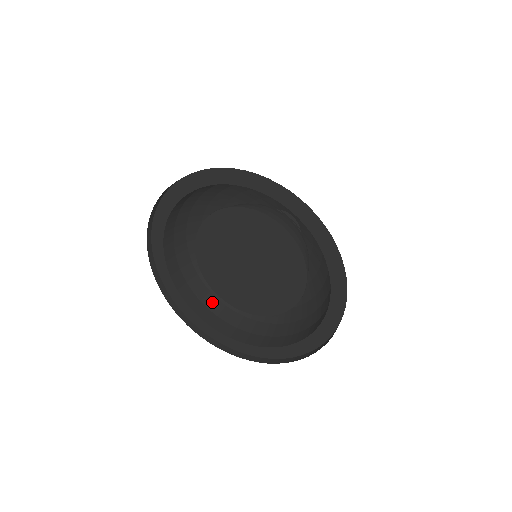
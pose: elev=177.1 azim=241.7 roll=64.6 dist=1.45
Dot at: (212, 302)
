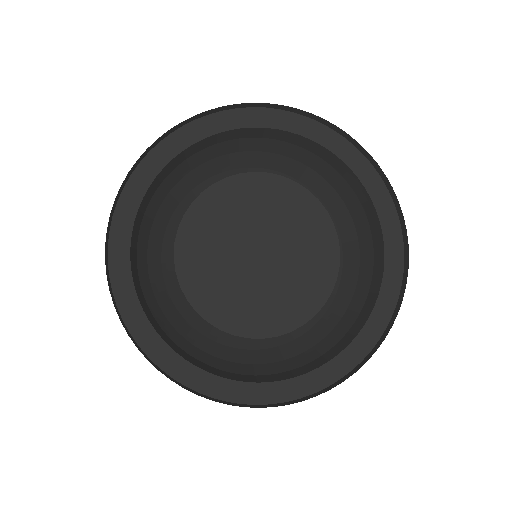
Dot at: (161, 318)
